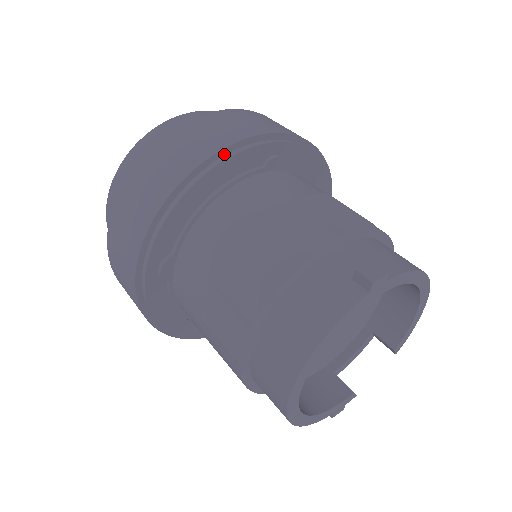
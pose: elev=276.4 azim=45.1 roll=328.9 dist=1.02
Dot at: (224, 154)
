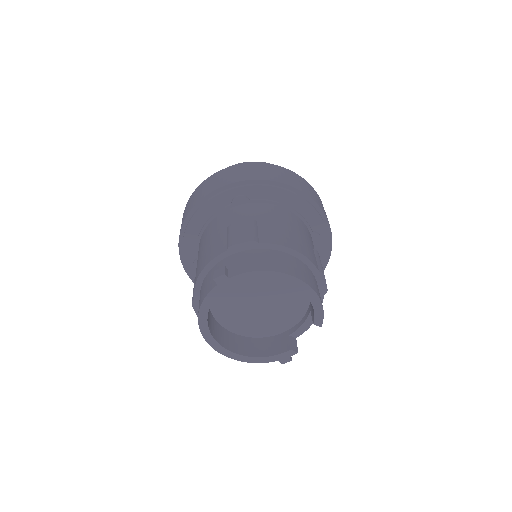
Dot at: (203, 202)
